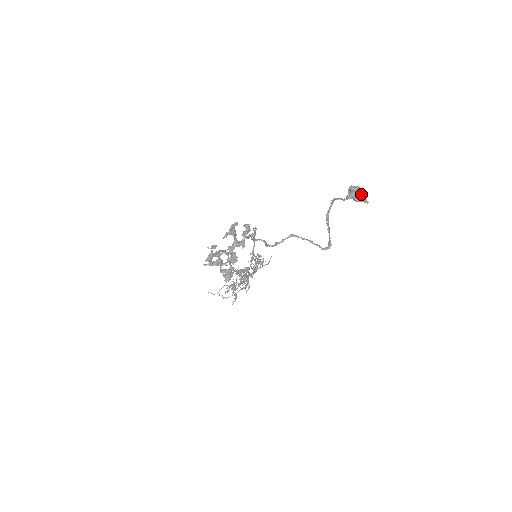
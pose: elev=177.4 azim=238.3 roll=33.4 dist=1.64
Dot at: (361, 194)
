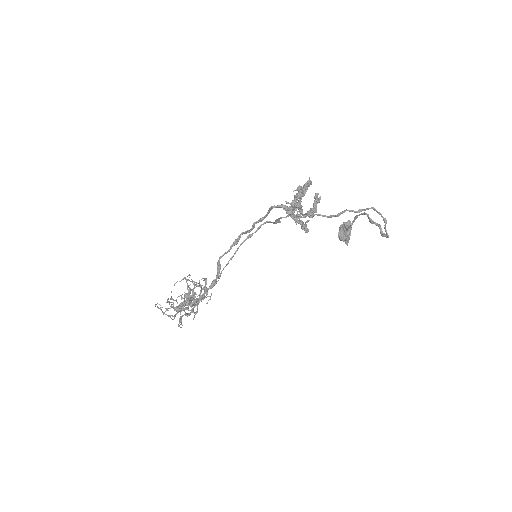
Dot at: (350, 233)
